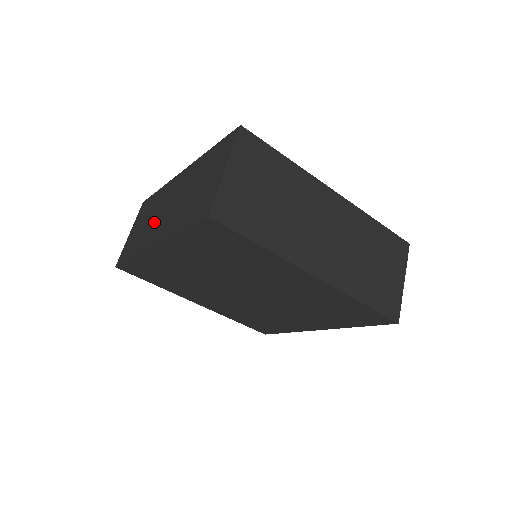
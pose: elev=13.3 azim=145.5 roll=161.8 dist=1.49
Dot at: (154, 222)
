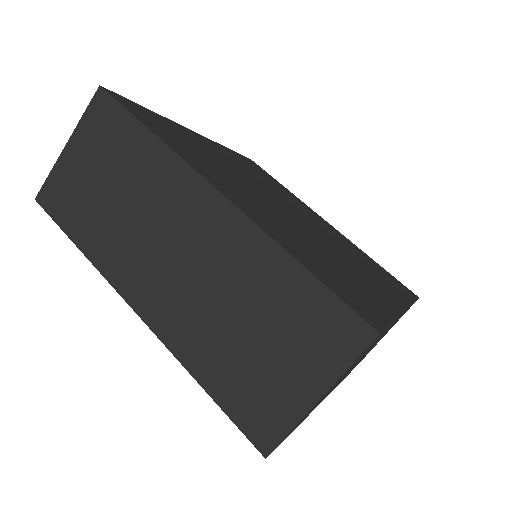
Dot at: occluded
